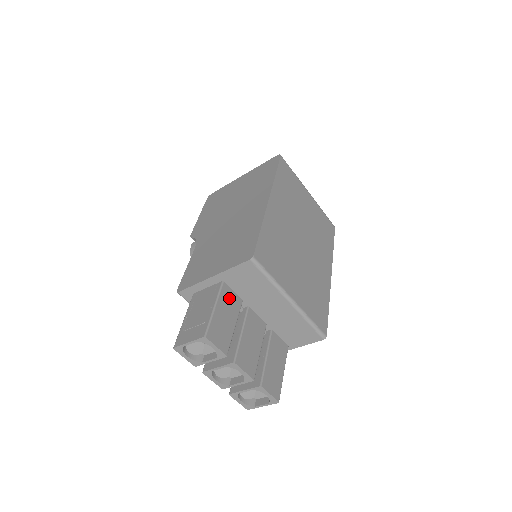
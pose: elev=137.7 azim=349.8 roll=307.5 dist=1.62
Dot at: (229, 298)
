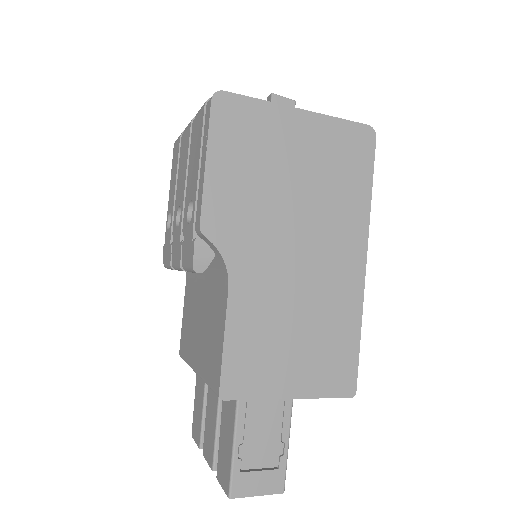
Dot at: occluded
